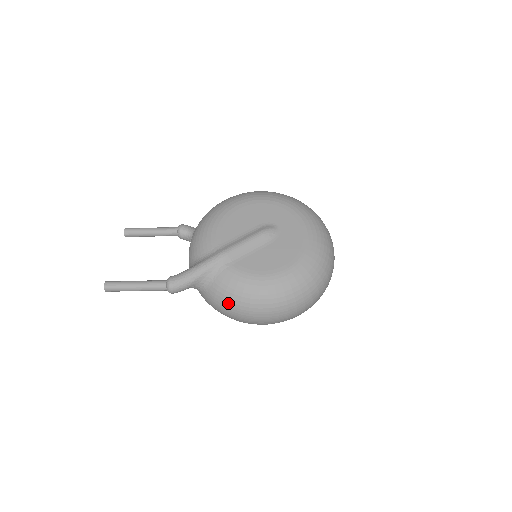
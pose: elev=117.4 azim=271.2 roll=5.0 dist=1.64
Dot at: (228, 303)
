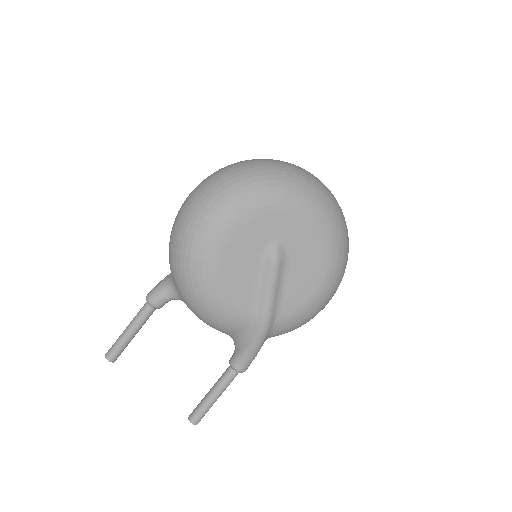
Dot at: occluded
